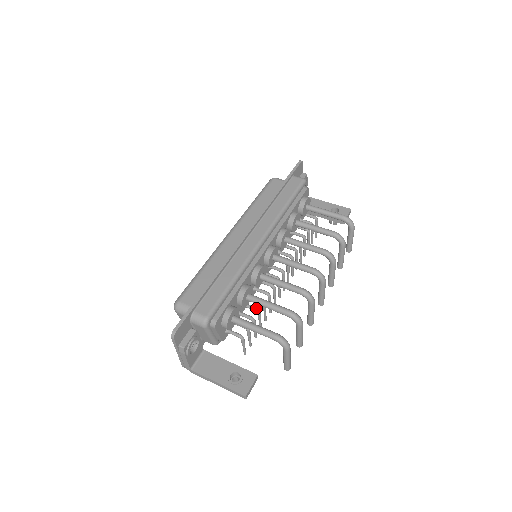
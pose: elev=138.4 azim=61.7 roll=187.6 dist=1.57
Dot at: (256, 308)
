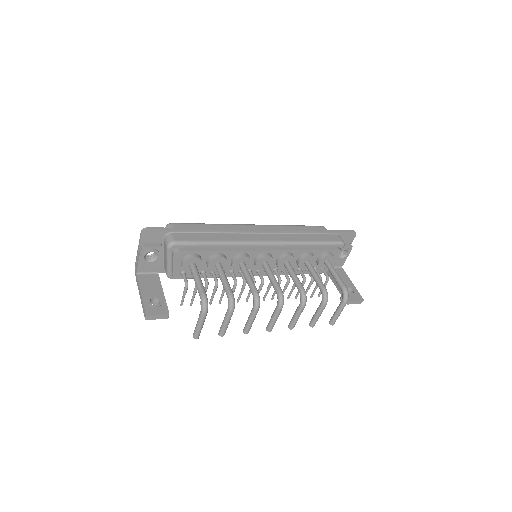
Dot at: (217, 280)
